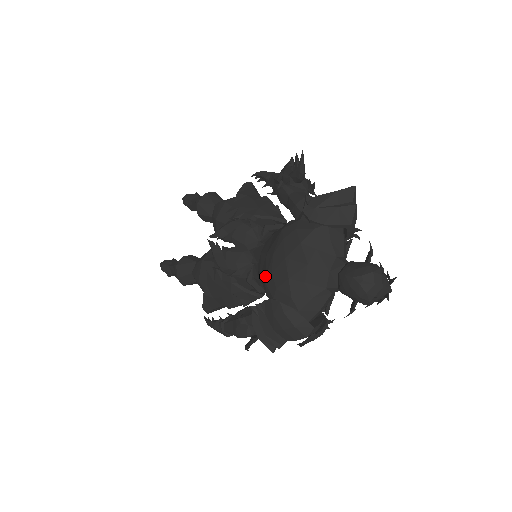
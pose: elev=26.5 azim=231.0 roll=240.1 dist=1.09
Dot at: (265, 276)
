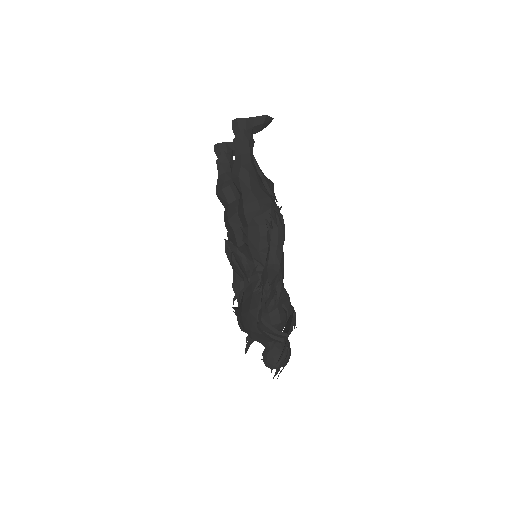
Dot at: (239, 310)
